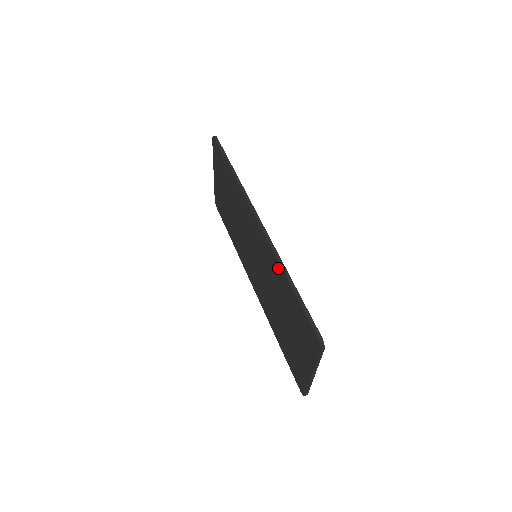
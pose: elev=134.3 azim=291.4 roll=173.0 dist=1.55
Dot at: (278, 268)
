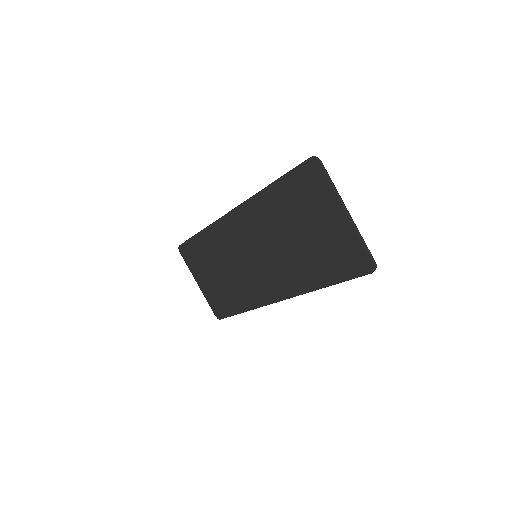
Dot at: (261, 200)
